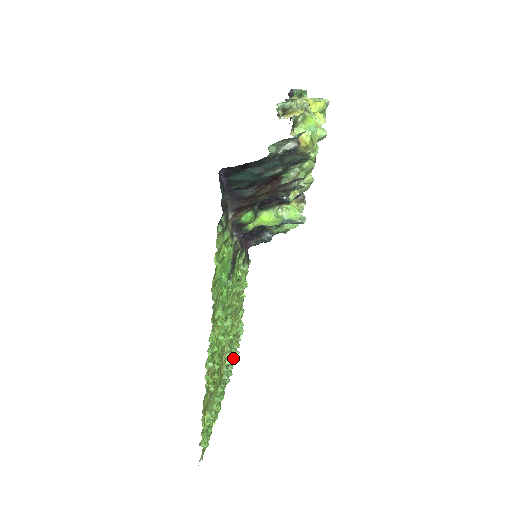
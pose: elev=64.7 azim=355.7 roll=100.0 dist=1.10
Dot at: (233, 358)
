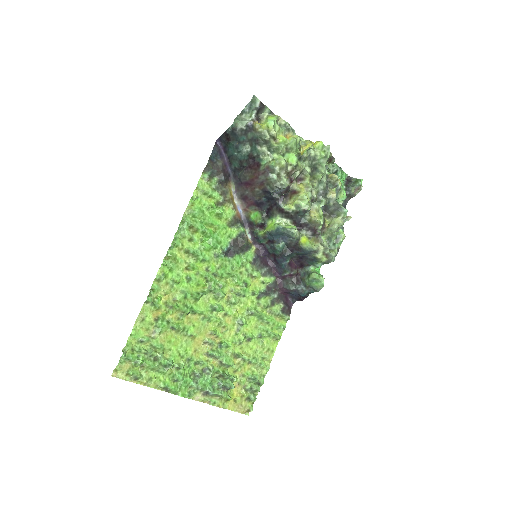
Dot at: (224, 383)
